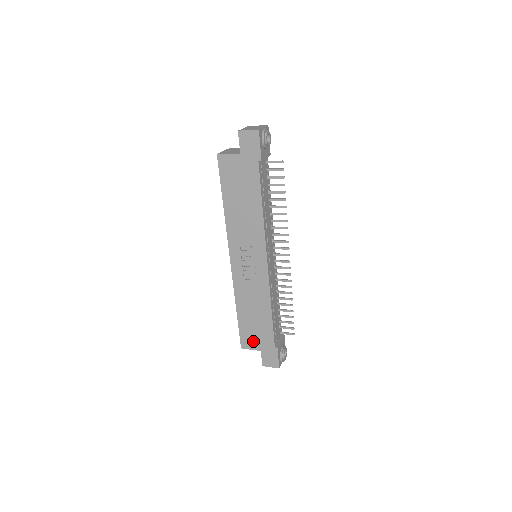
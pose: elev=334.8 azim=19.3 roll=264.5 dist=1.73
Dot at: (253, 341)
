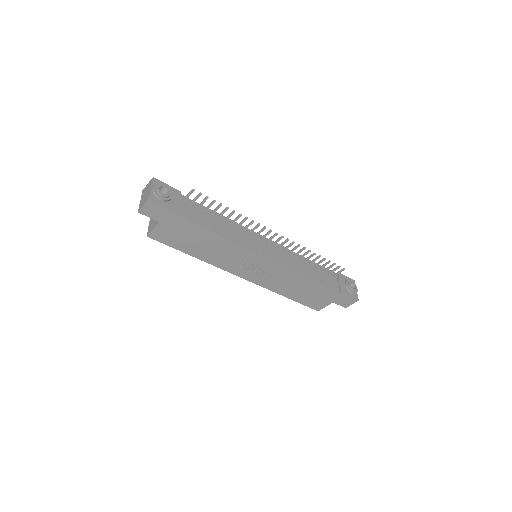
Dot at: (320, 302)
